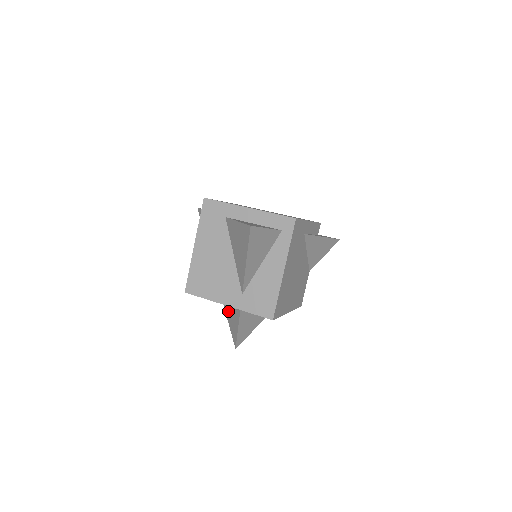
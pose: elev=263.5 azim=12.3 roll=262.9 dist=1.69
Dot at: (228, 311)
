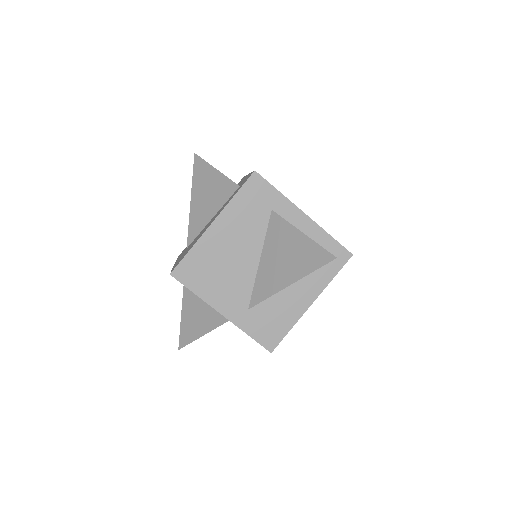
Dot at: (192, 304)
